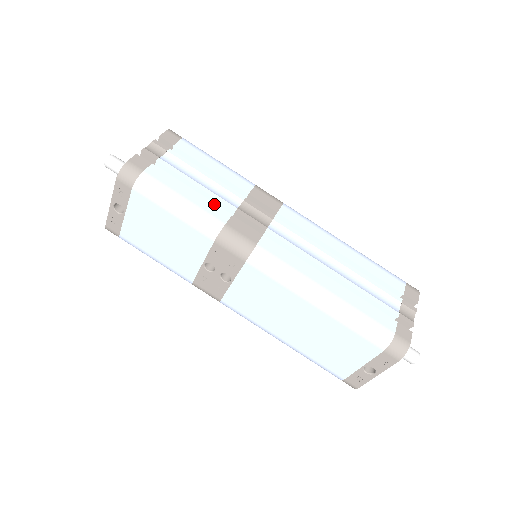
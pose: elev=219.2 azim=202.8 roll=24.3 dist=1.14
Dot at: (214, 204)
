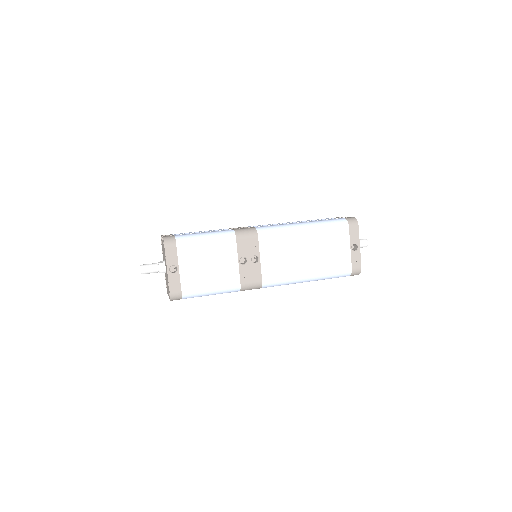
Dot at: occluded
